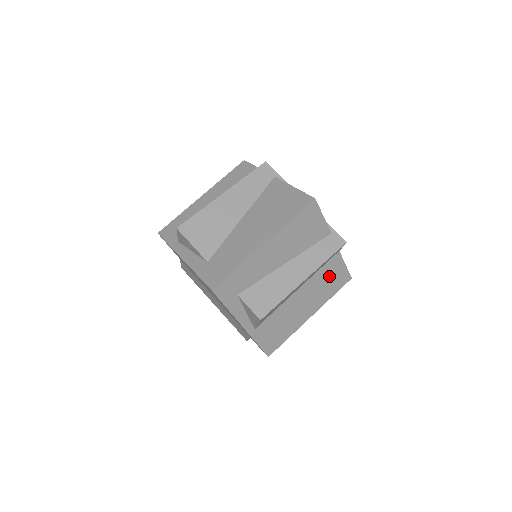
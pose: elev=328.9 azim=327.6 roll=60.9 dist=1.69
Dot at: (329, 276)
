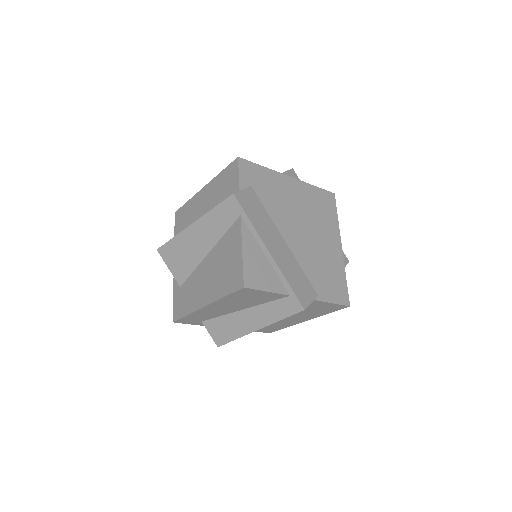
Dot at: (312, 308)
